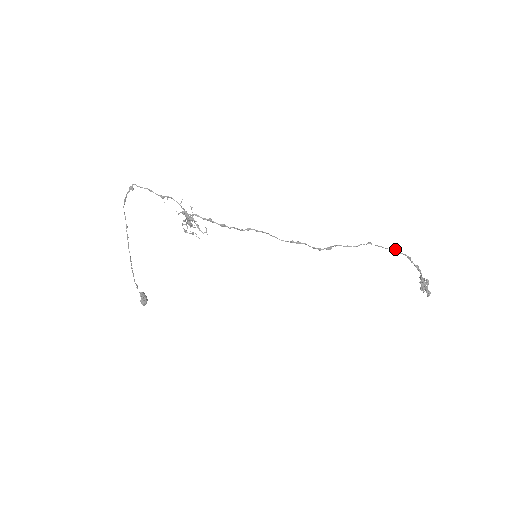
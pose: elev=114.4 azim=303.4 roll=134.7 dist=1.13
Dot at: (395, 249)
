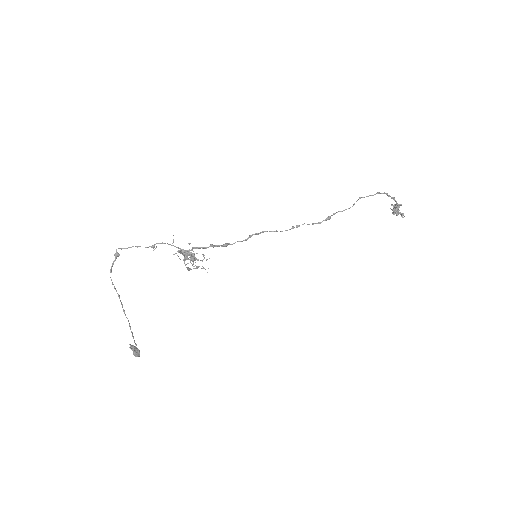
Dot at: (378, 192)
